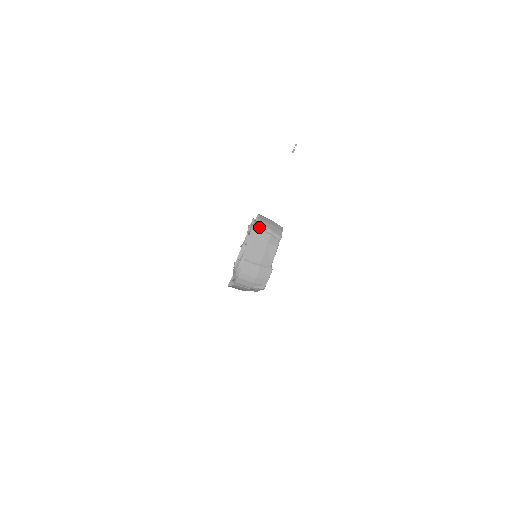
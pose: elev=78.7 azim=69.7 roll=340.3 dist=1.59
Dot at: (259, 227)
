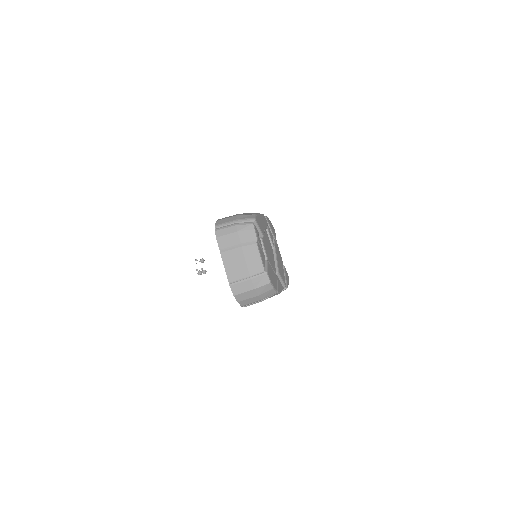
Dot at: (246, 305)
